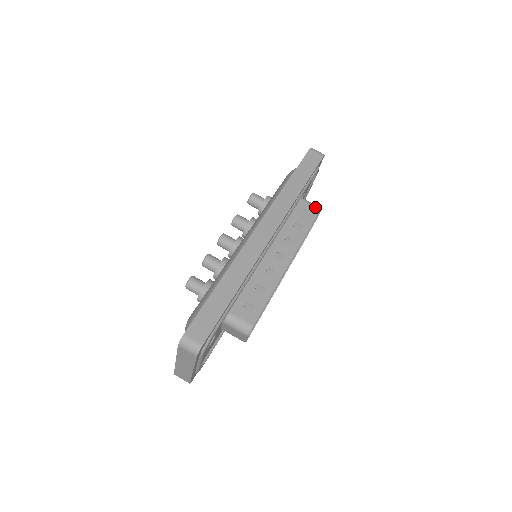
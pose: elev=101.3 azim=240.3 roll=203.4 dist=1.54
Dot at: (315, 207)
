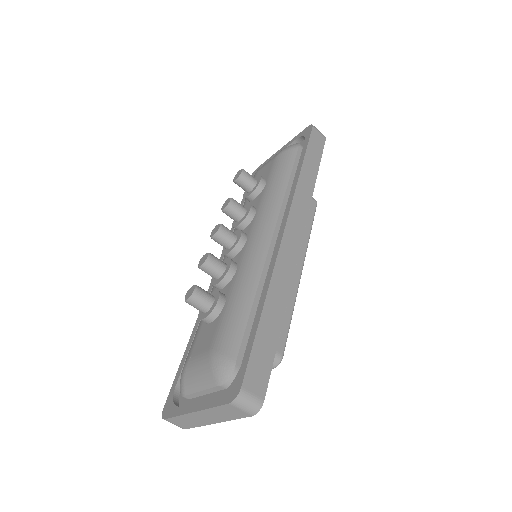
Dot at: (312, 199)
